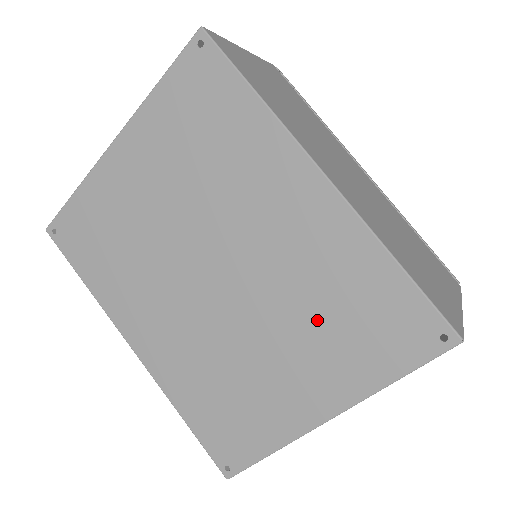
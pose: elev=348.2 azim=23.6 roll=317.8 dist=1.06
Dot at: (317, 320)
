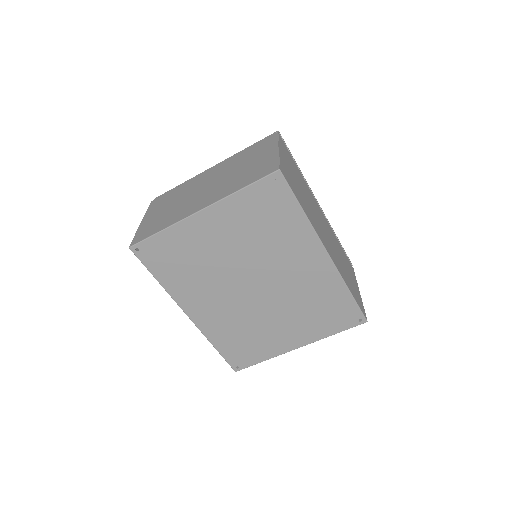
Dot at: (305, 310)
